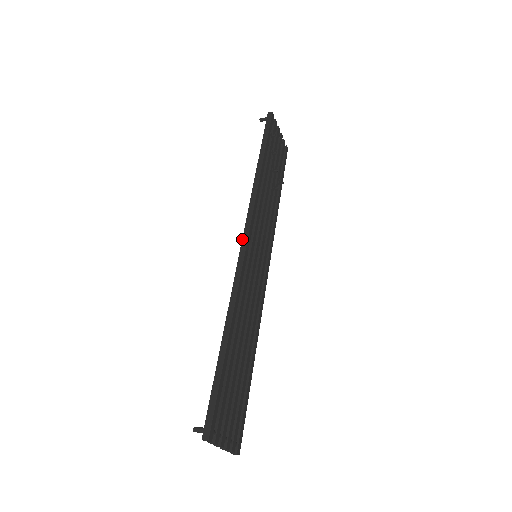
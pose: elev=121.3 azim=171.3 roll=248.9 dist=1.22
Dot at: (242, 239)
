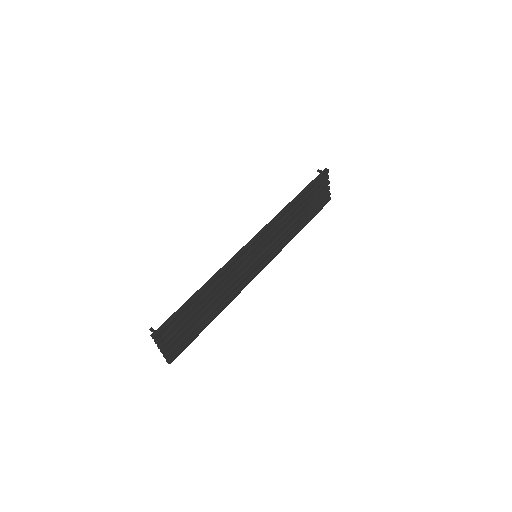
Dot at: (251, 239)
